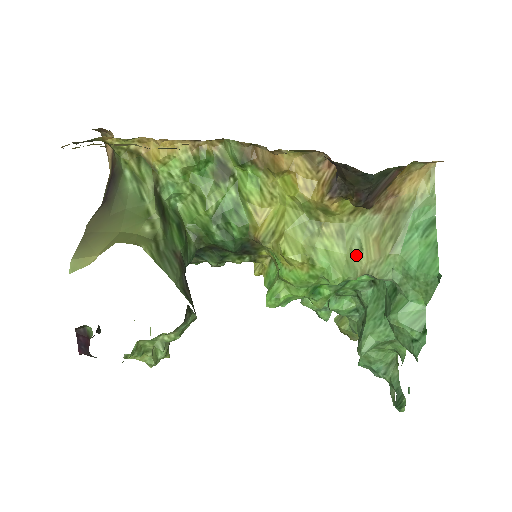
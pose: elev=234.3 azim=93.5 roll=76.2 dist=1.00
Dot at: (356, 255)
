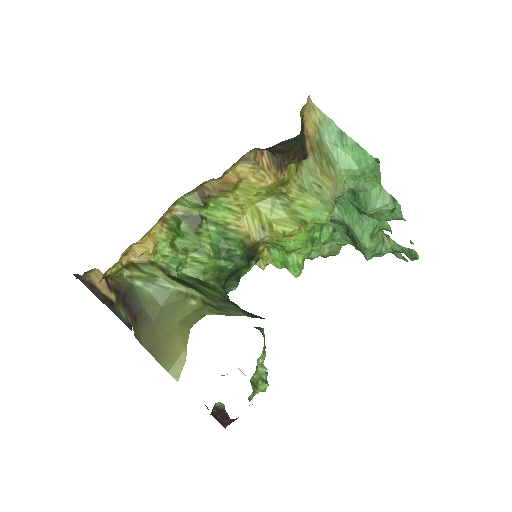
Dot at: (321, 193)
